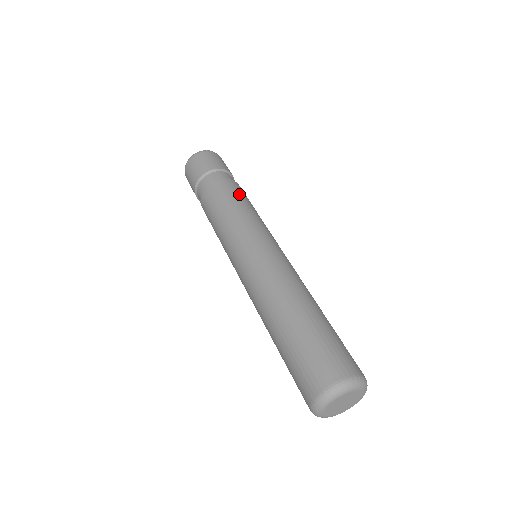
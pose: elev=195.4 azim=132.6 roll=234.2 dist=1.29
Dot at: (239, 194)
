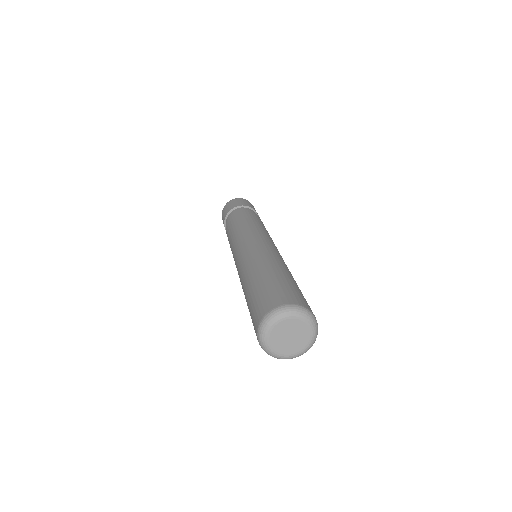
Dot at: (244, 216)
